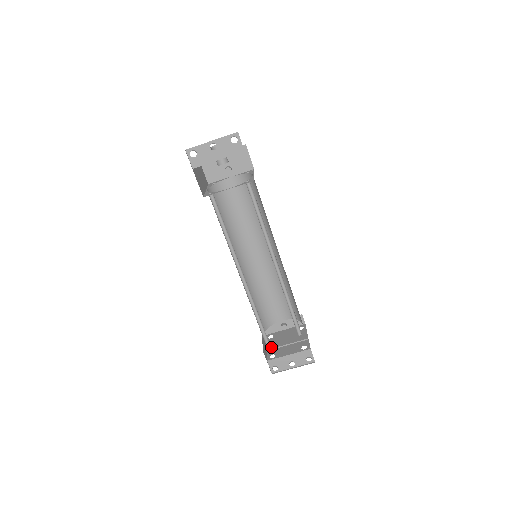
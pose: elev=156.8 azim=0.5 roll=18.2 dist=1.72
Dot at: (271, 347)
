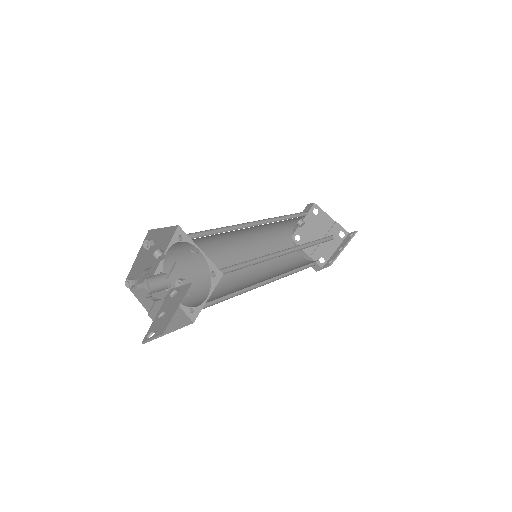
Dot at: (311, 251)
